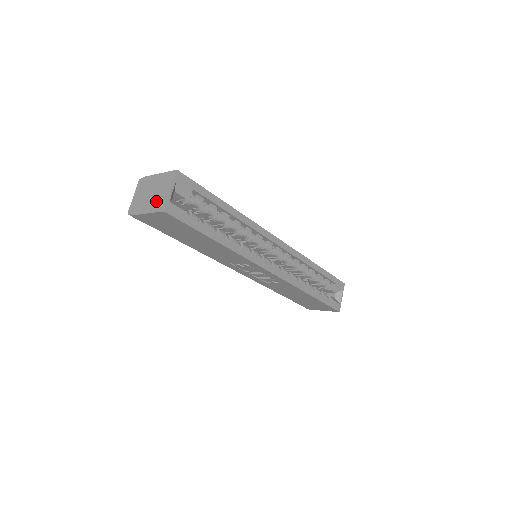
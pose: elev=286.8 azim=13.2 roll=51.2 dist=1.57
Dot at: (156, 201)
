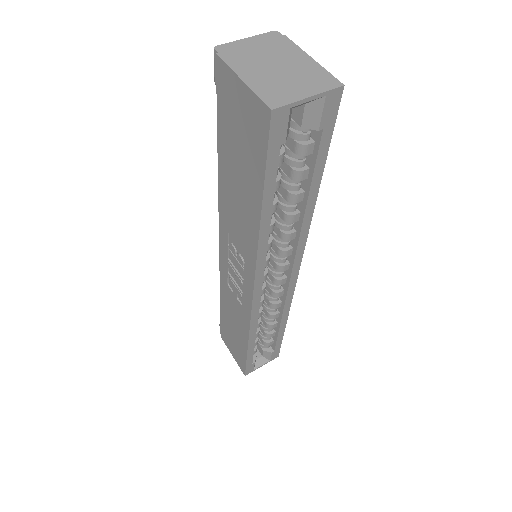
Dot at: (273, 83)
